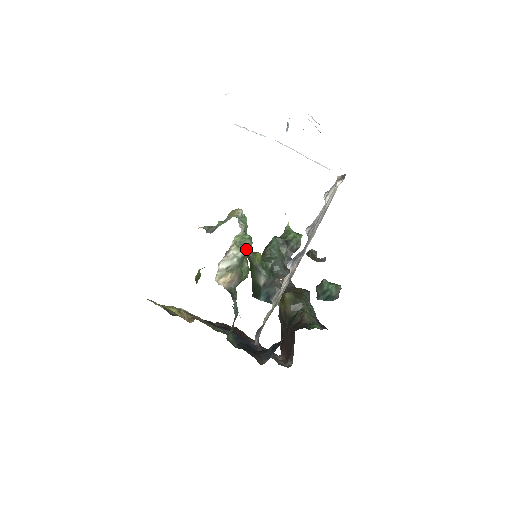
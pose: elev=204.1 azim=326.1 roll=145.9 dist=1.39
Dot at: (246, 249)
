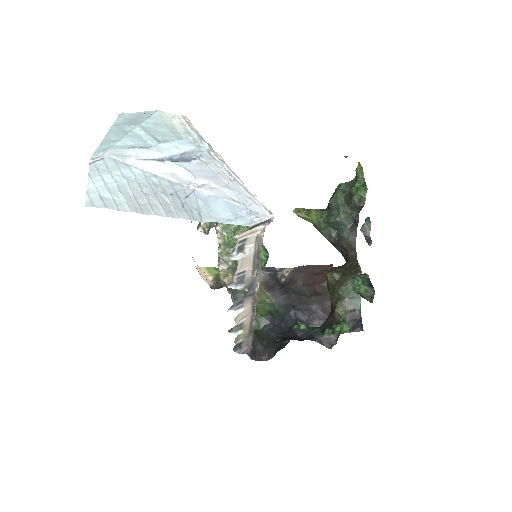
Dot at: occluded
